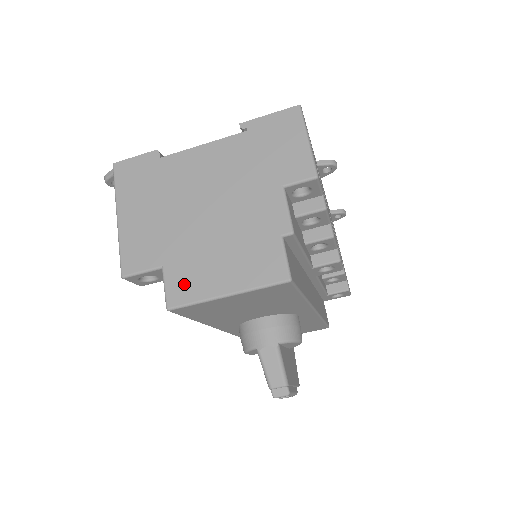
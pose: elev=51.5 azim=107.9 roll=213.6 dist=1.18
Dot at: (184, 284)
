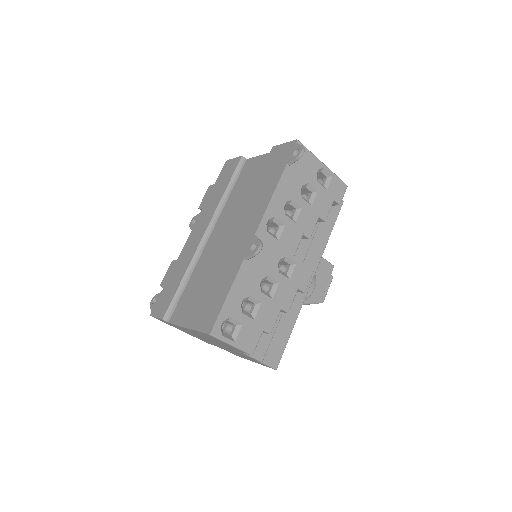
Dot at: occluded
